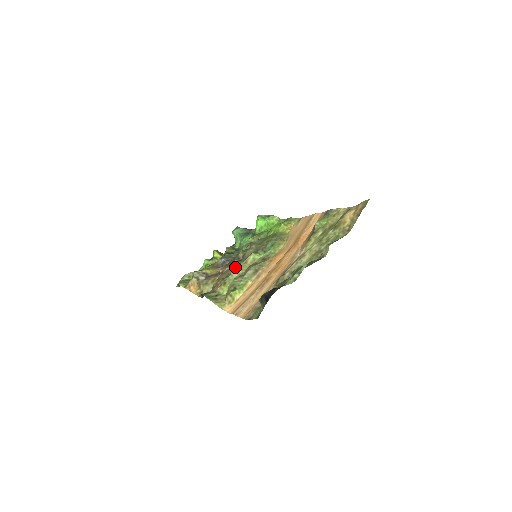
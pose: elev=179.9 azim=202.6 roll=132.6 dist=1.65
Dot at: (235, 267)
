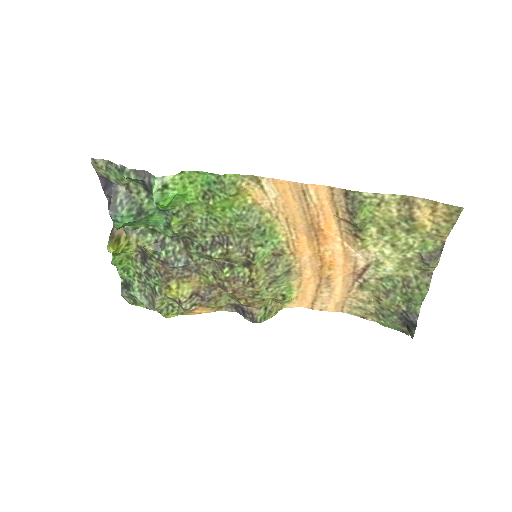
Dot at: (254, 285)
